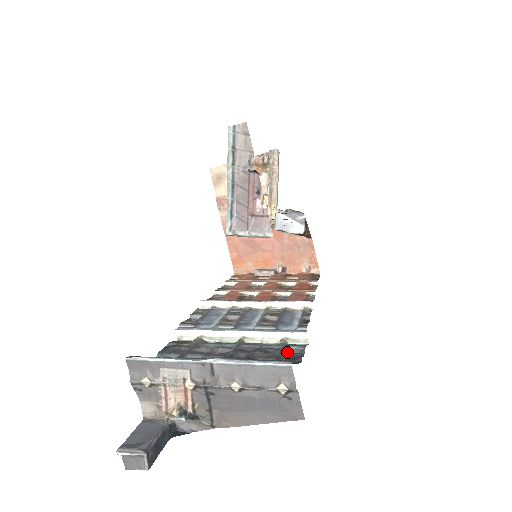
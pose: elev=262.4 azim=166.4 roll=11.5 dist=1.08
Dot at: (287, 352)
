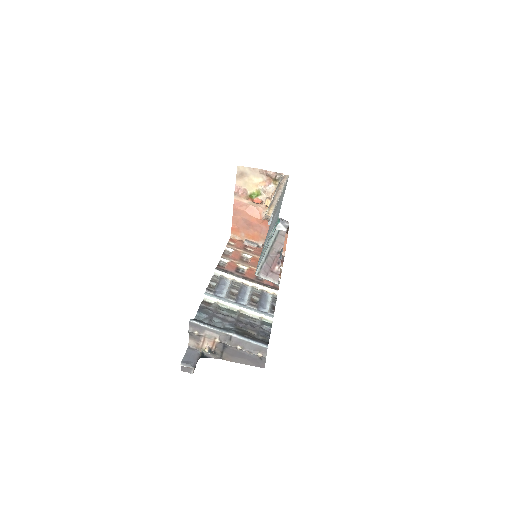
Dot at: (262, 329)
